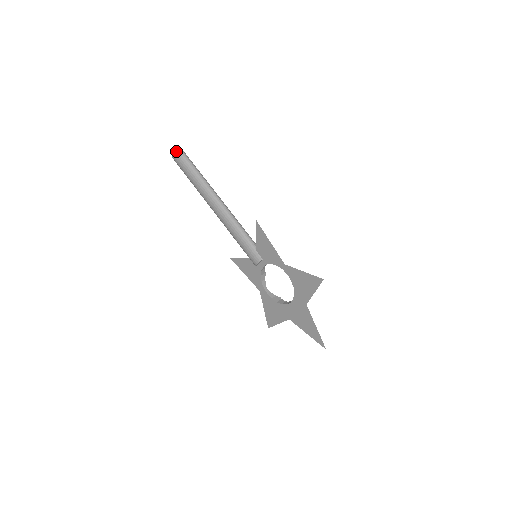
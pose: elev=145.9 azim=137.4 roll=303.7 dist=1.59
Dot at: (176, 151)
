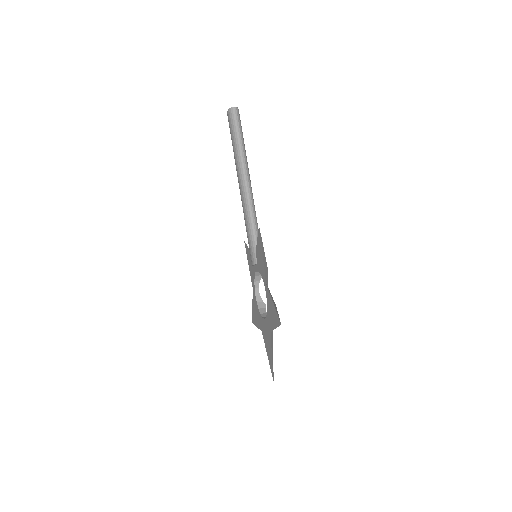
Dot at: (230, 110)
